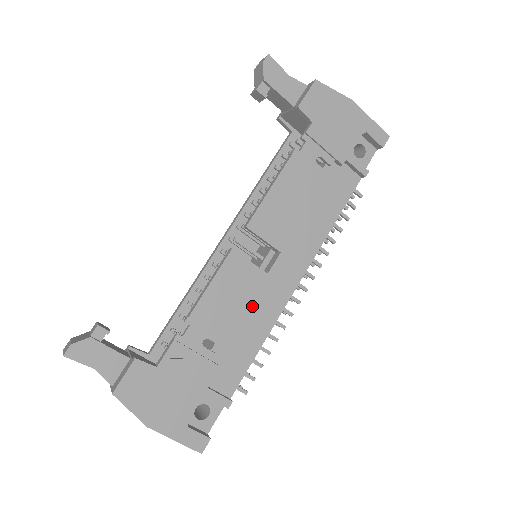
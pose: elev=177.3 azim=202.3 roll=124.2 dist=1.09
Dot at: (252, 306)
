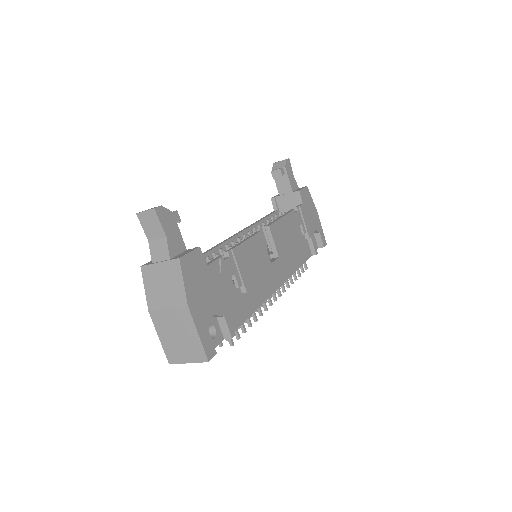
Dot at: (260, 276)
